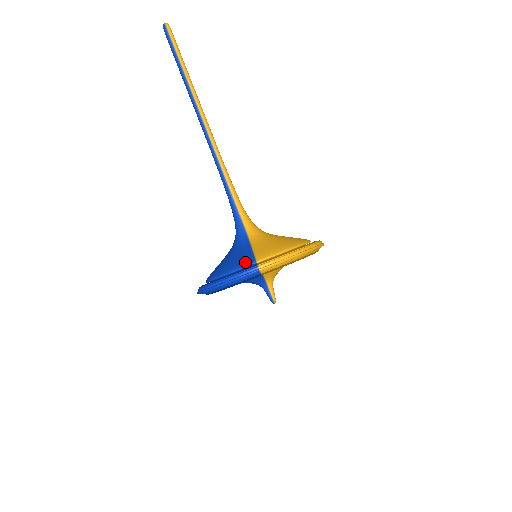
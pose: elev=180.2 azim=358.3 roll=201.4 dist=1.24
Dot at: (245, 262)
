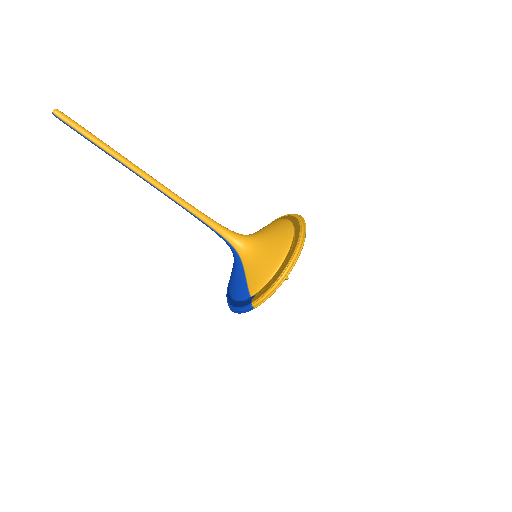
Dot at: (243, 295)
